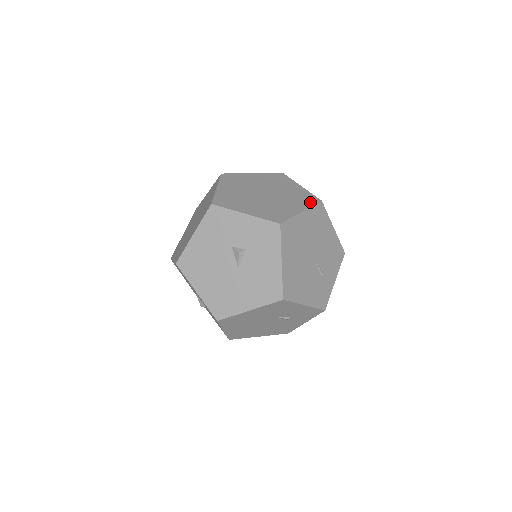
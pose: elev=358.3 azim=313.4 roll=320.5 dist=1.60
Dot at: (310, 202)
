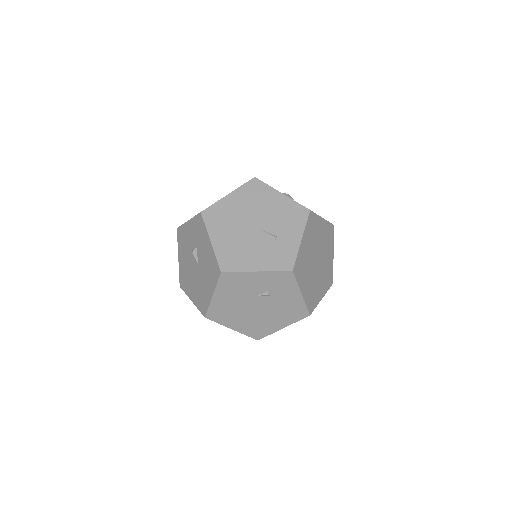
Dot at: occluded
